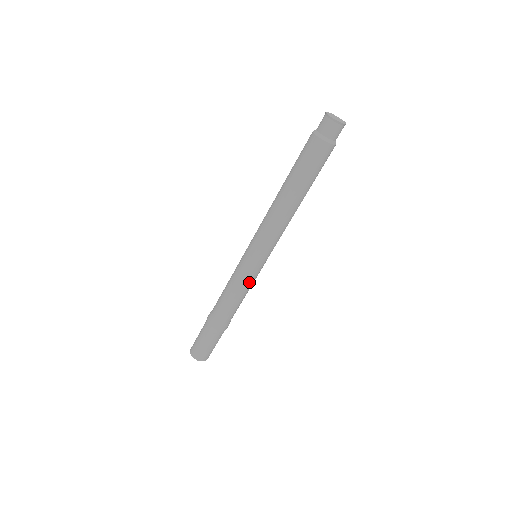
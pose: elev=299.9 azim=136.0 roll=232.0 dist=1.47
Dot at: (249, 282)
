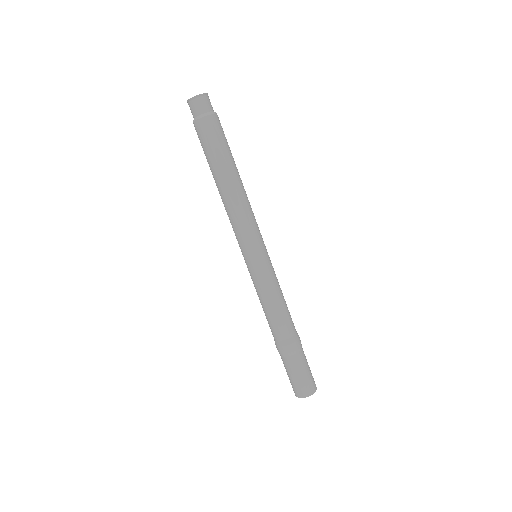
Dot at: (265, 283)
